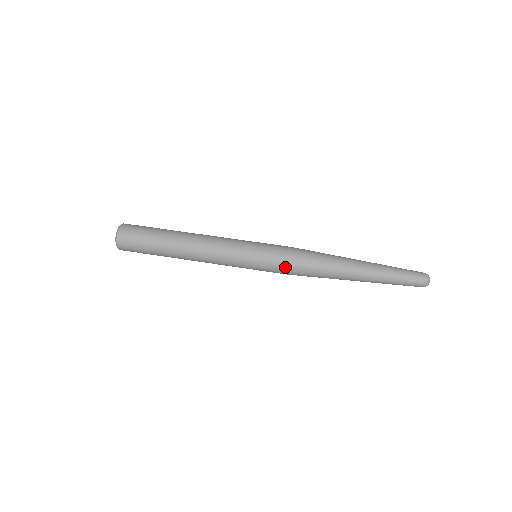
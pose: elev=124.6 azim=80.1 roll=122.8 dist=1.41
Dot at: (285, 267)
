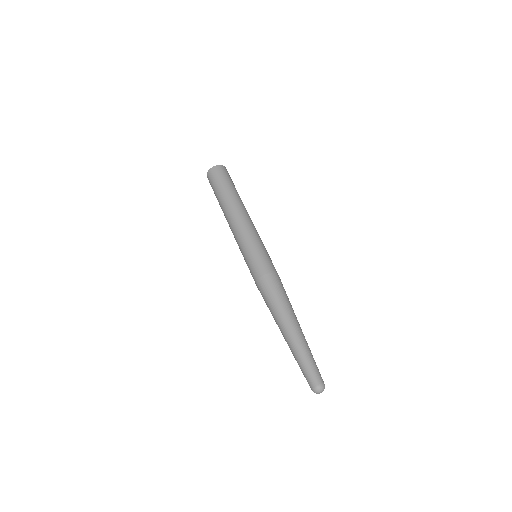
Dot at: (255, 279)
